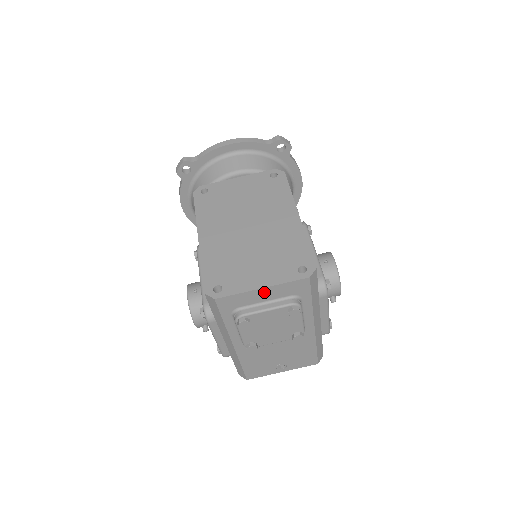
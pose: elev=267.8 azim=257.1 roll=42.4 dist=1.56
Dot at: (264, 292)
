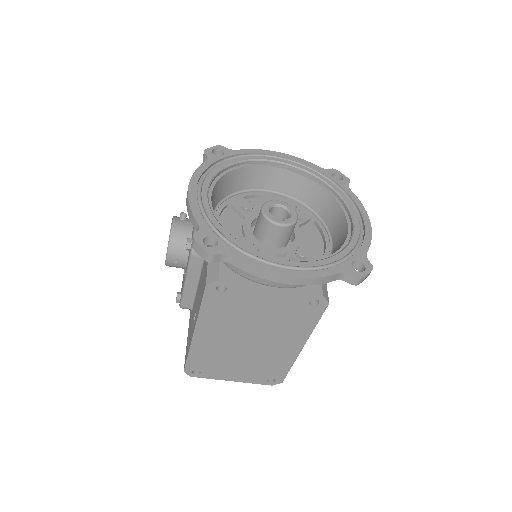
Dot at: occluded
